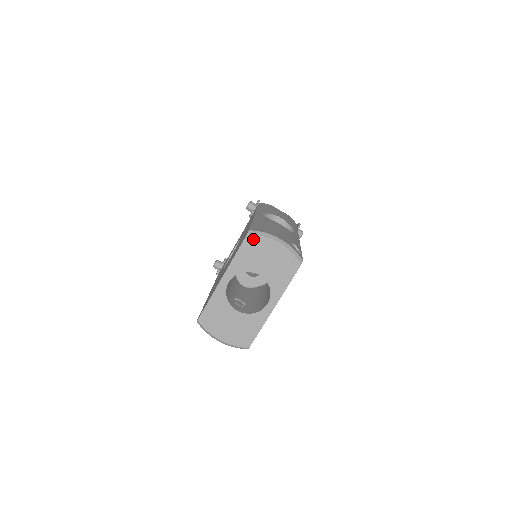
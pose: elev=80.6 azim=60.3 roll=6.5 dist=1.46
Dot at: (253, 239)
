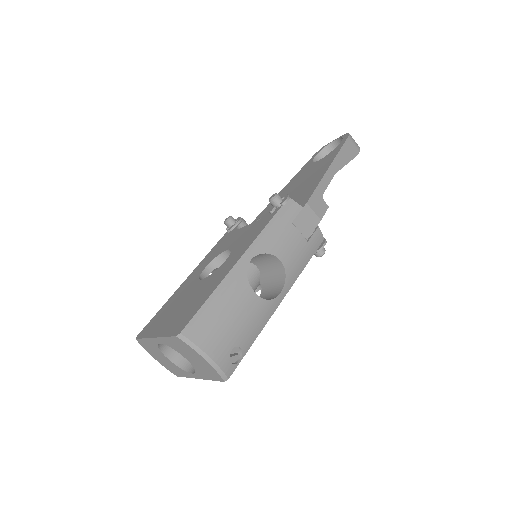
Dot at: (182, 342)
